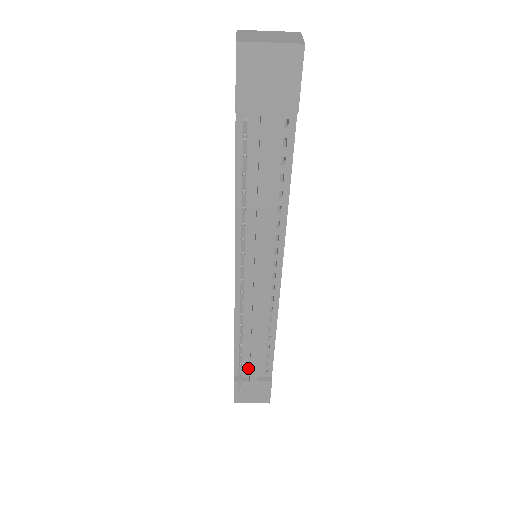
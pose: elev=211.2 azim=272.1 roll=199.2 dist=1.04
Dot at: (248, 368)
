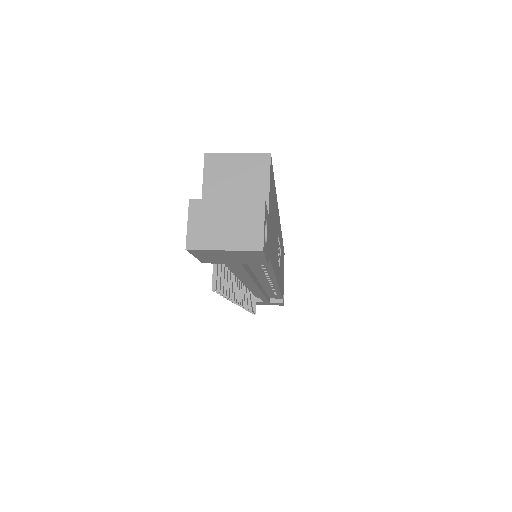
Dot at: occluded
